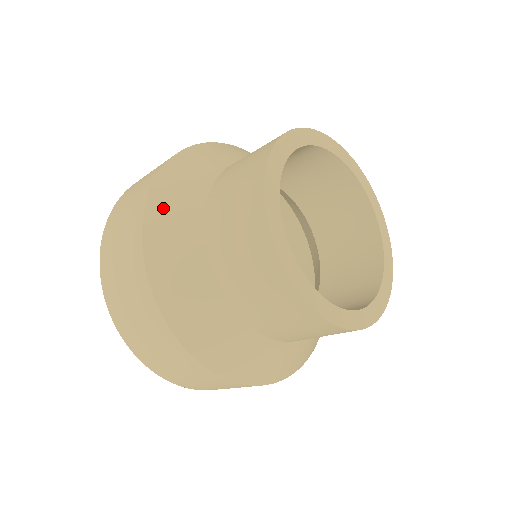
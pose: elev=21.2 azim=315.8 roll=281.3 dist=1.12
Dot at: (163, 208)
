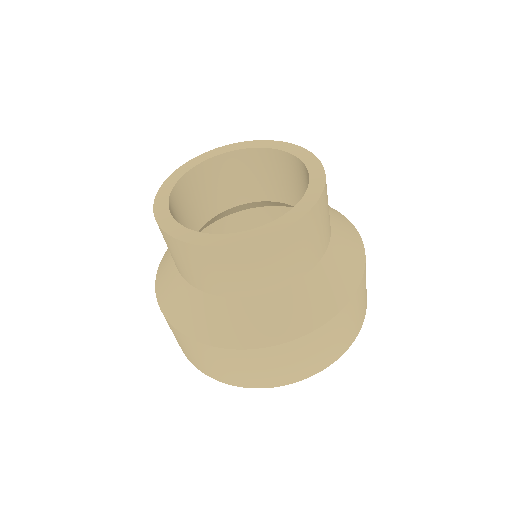
Dot at: occluded
